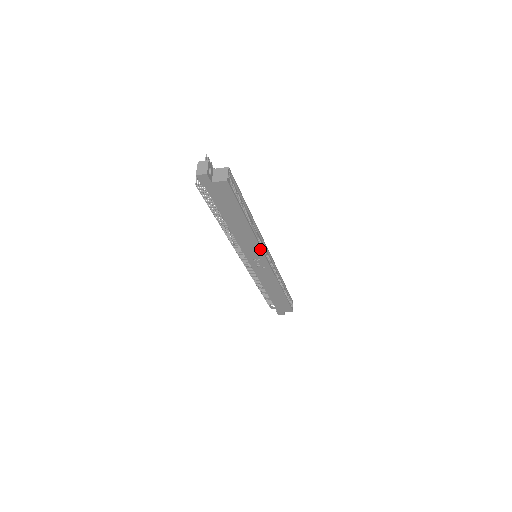
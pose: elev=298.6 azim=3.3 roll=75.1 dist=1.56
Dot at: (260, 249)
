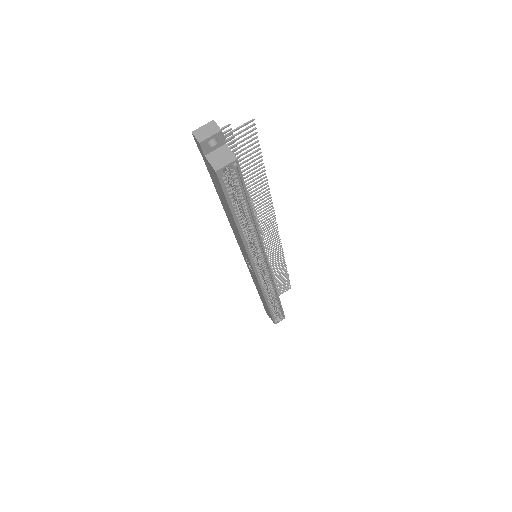
Dot at: (249, 258)
